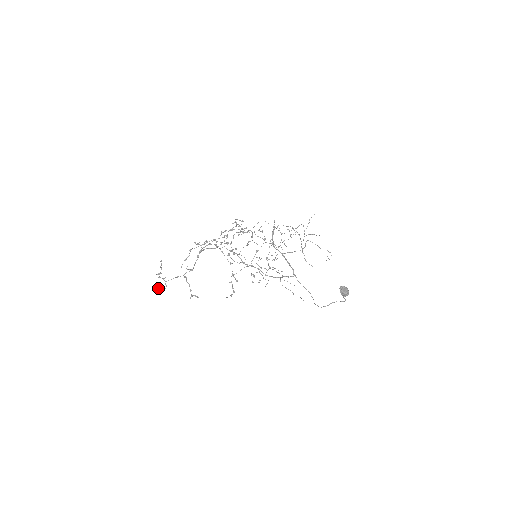
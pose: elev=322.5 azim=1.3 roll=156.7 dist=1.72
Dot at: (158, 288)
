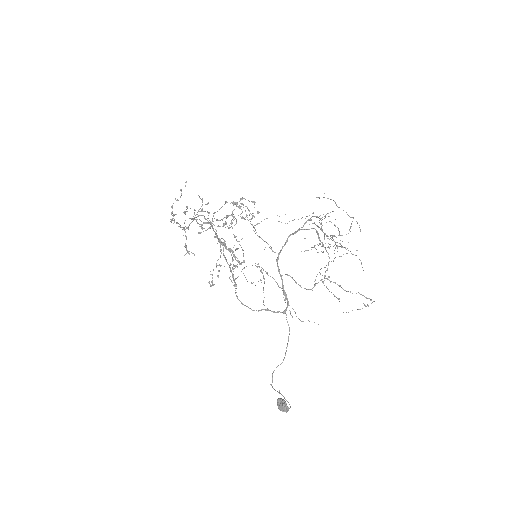
Dot at: occluded
